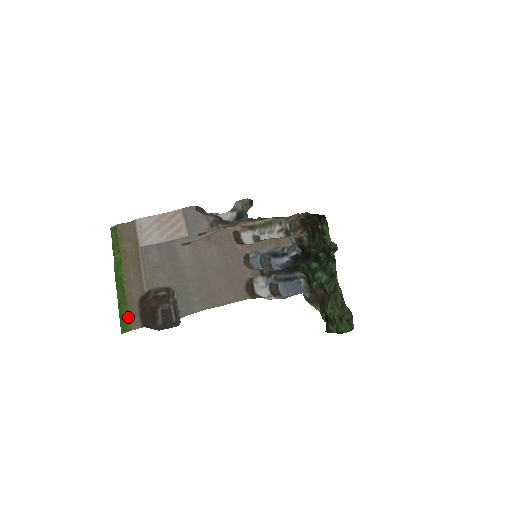
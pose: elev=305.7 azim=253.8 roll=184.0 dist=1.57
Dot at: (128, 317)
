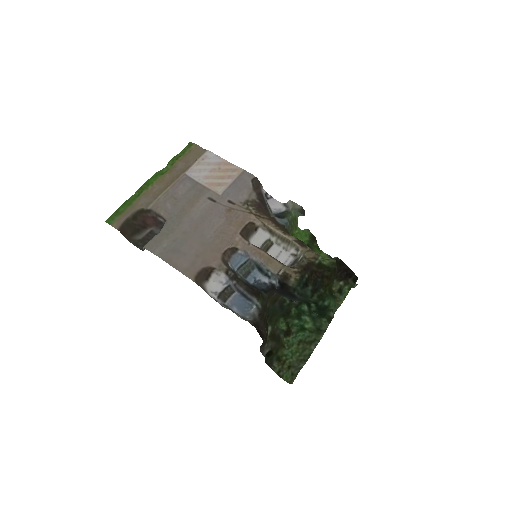
Dot at: (120, 215)
